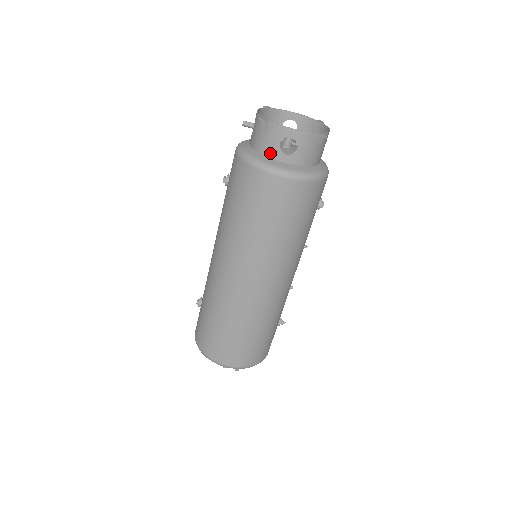
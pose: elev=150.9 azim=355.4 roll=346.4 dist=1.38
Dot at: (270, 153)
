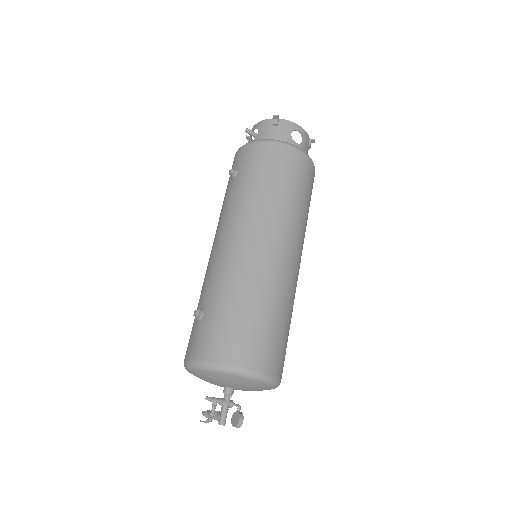
Dot at: (284, 140)
